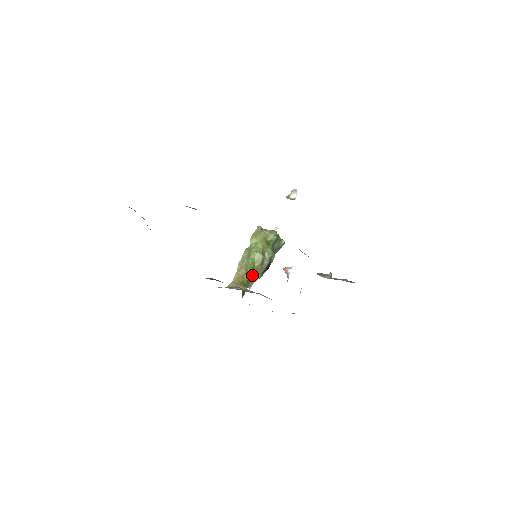
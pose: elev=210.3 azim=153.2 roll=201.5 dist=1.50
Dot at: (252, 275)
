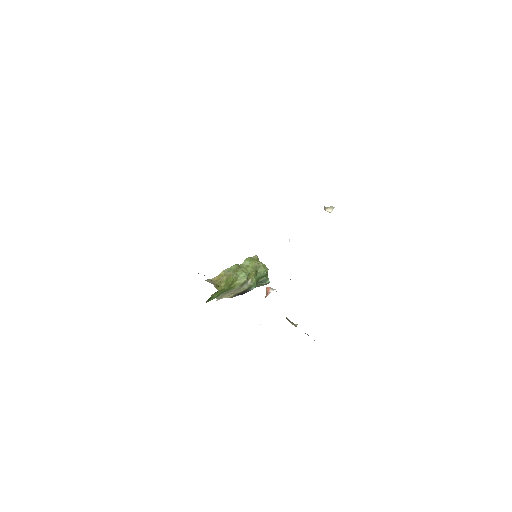
Dot at: (228, 288)
